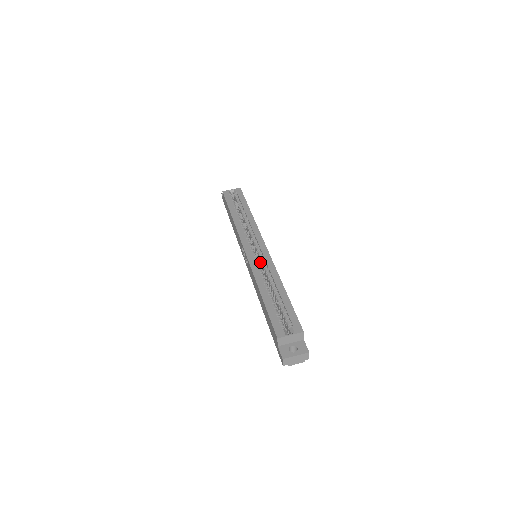
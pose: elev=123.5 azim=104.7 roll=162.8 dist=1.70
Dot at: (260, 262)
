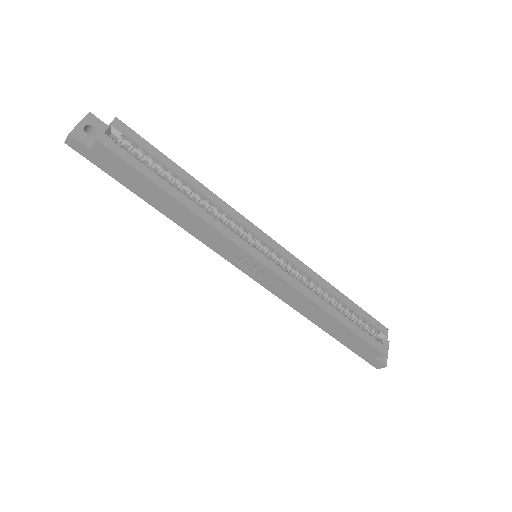
Dot at: occluded
